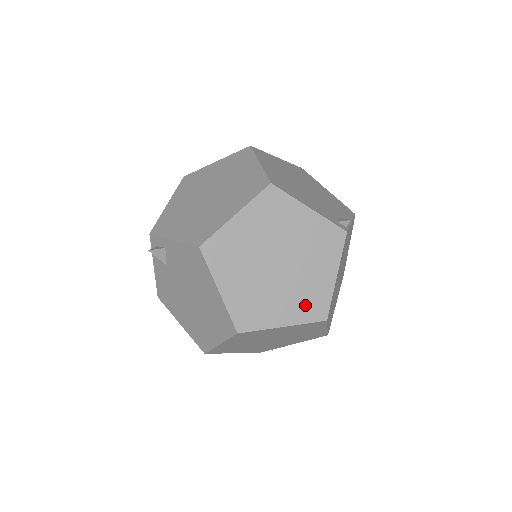
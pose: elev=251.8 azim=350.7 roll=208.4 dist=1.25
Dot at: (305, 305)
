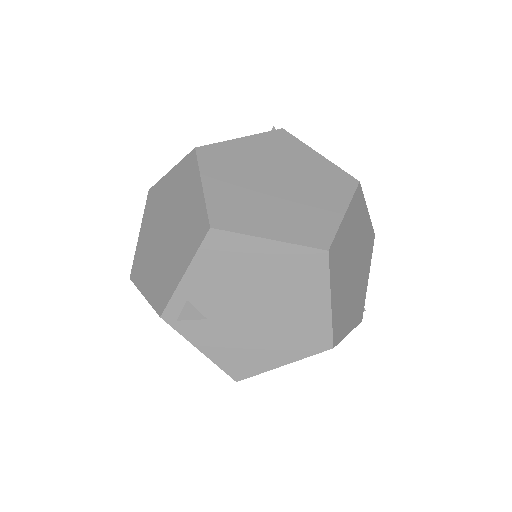
Dot at: (333, 187)
